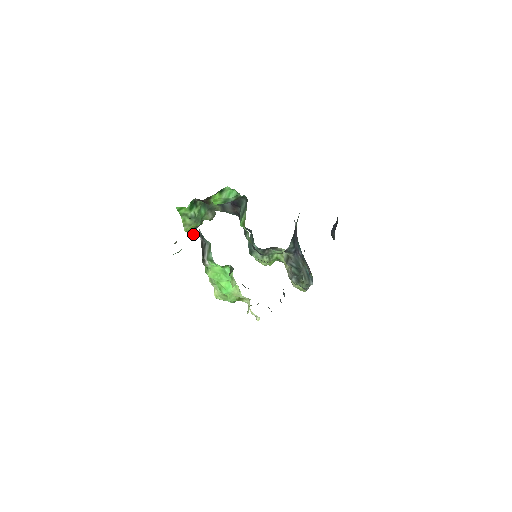
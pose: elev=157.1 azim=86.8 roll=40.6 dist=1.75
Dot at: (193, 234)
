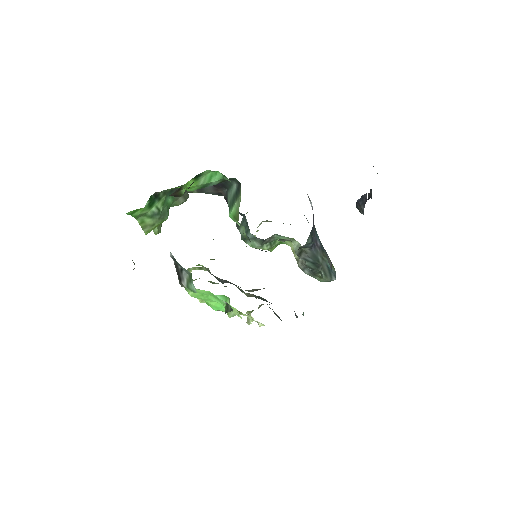
Dot at: (158, 228)
